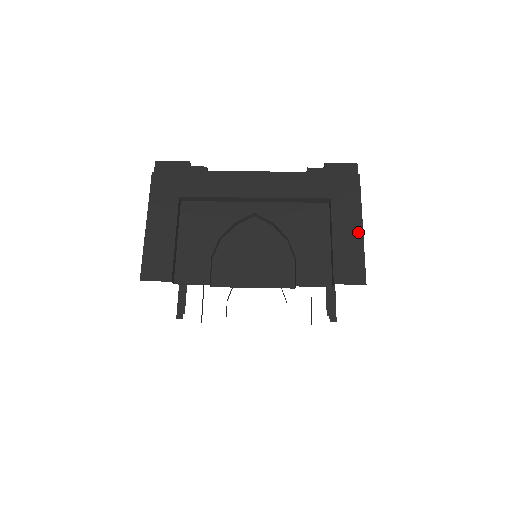
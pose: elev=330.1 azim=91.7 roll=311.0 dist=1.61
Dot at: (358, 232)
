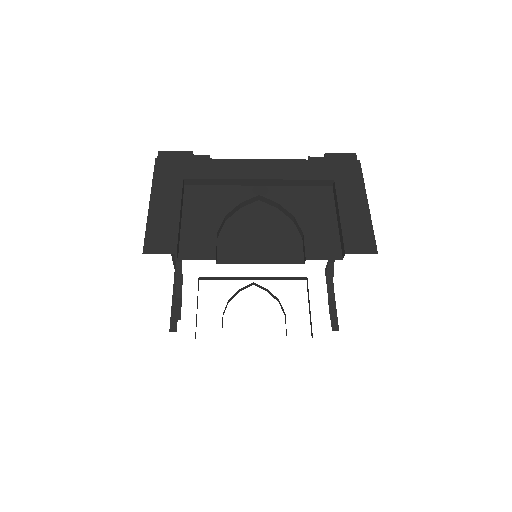
Dot at: (364, 208)
